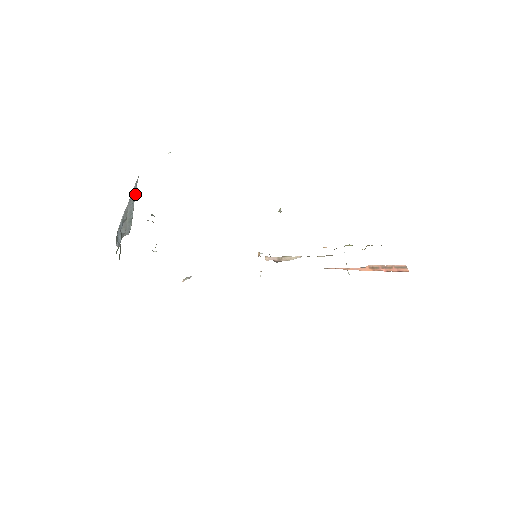
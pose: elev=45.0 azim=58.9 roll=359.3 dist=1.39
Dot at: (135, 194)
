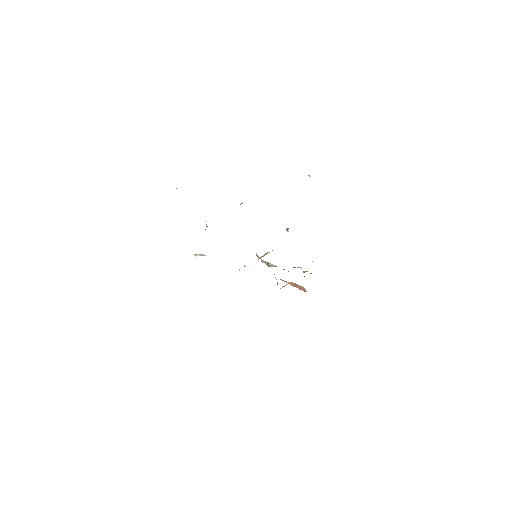
Dot at: occluded
